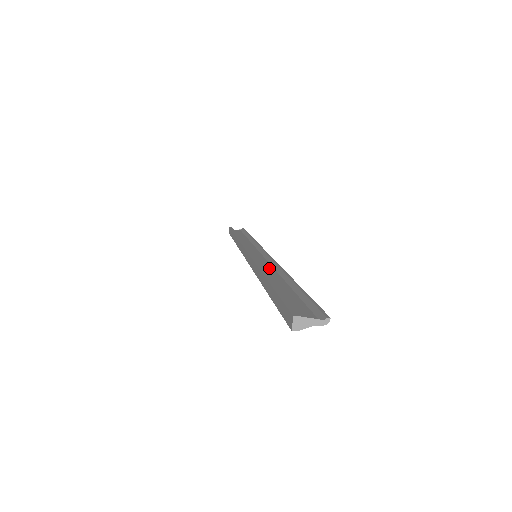
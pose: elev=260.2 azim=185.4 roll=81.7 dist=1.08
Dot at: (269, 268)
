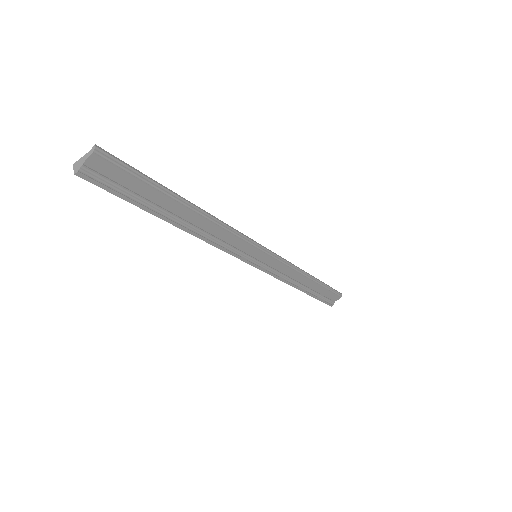
Dot at: (219, 232)
